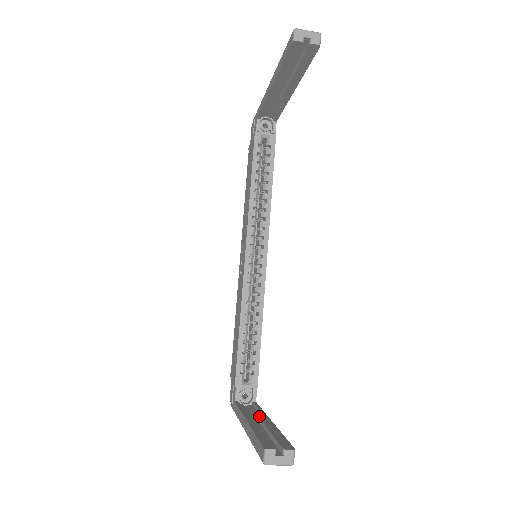
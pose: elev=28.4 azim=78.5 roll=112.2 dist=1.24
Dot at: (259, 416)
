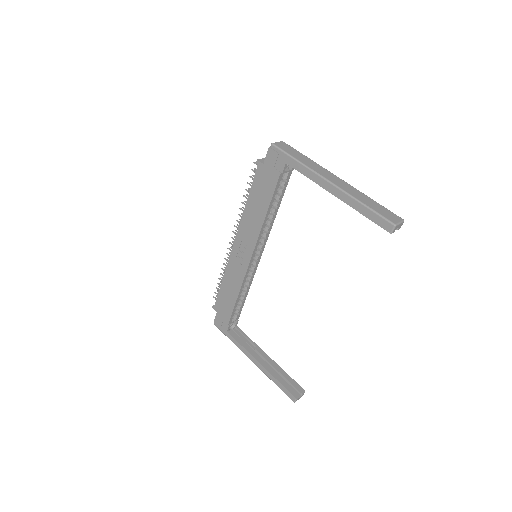
Dot at: (259, 353)
